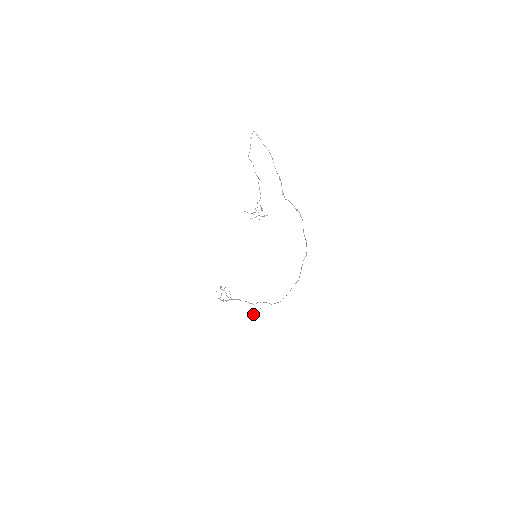
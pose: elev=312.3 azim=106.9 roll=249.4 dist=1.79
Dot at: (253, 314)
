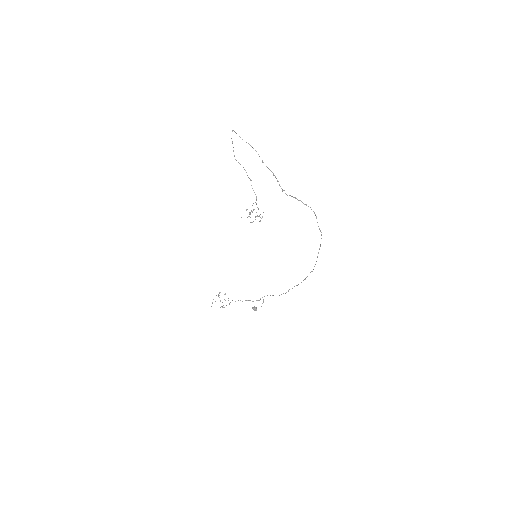
Dot at: (255, 309)
